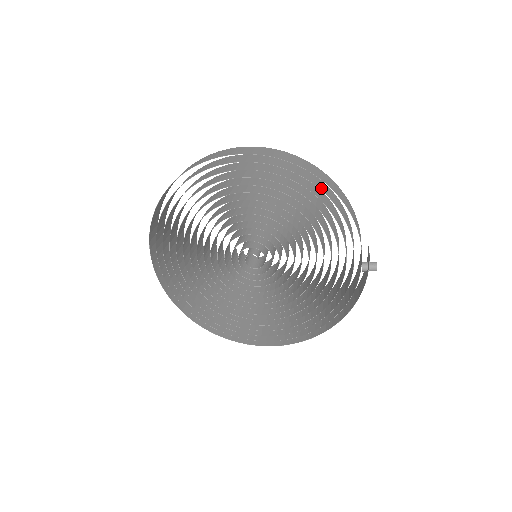
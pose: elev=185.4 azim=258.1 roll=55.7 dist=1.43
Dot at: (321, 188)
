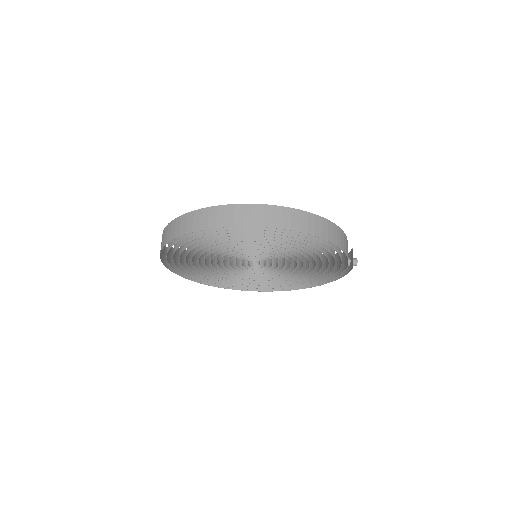
Dot at: (322, 239)
